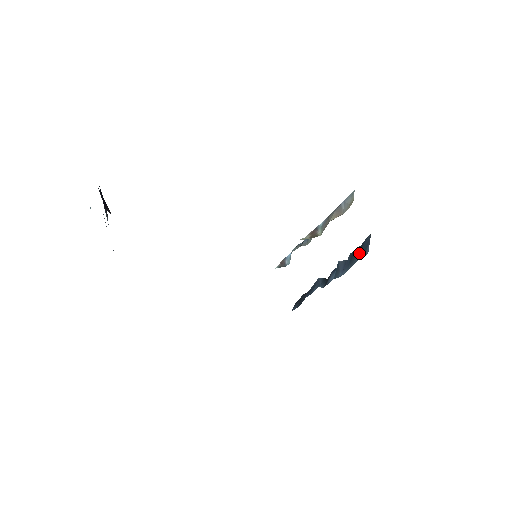
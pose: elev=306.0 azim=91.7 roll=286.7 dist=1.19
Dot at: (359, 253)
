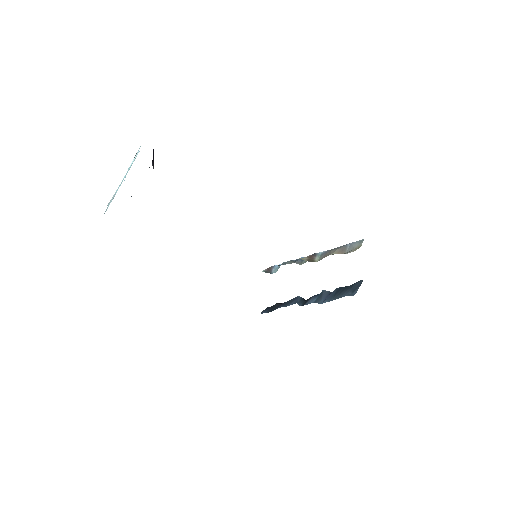
Dot at: (346, 291)
